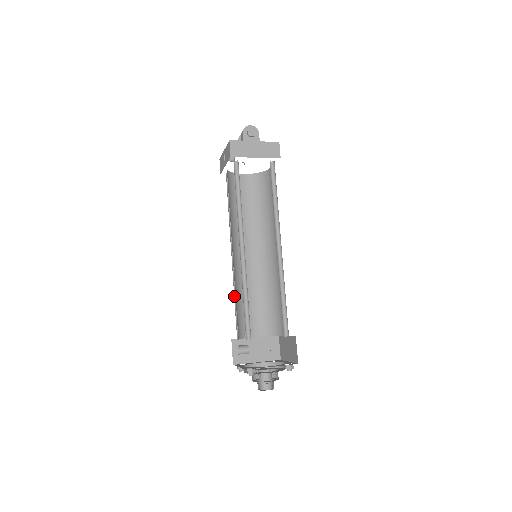
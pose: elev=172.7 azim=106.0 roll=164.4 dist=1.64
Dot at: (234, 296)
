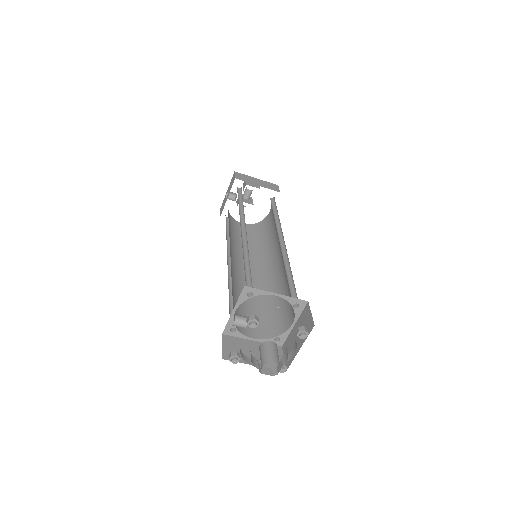
Dot at: occluded
